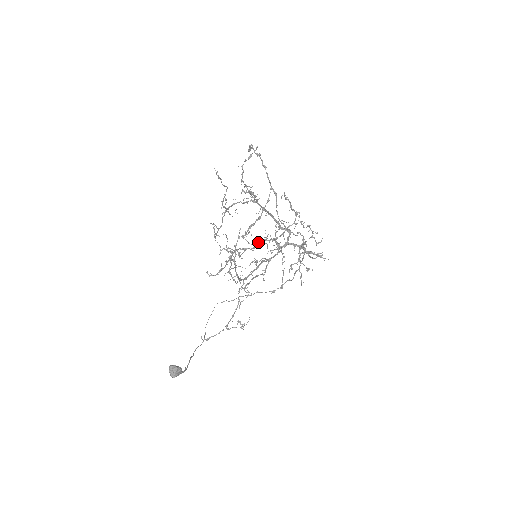
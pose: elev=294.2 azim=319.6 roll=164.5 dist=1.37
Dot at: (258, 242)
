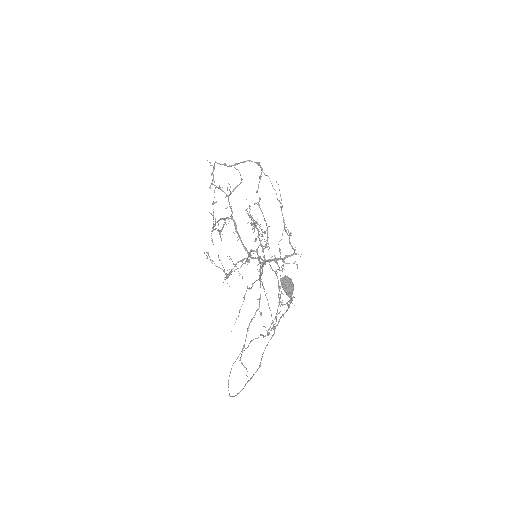
Dot at: occluded
